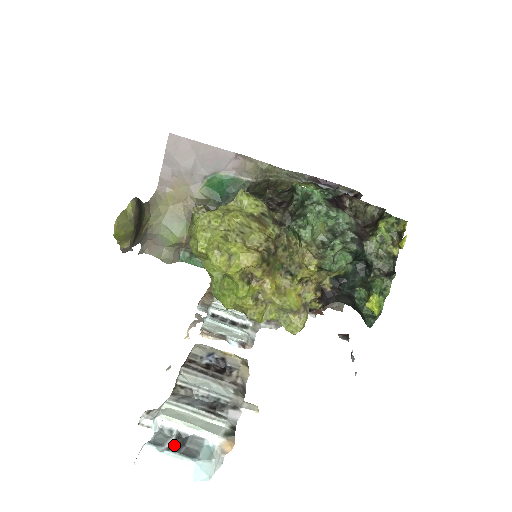
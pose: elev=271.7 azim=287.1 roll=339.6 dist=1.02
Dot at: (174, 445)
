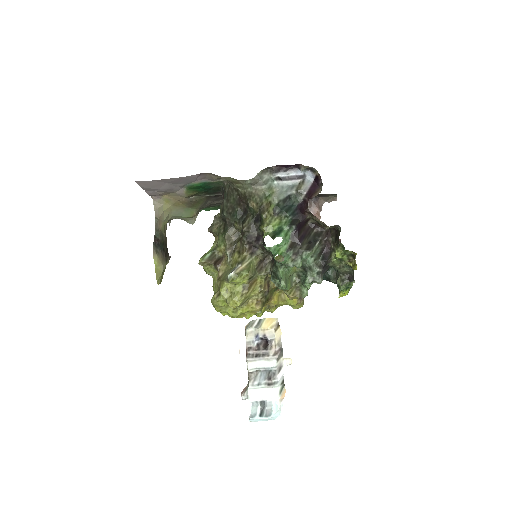
Dot at: (261, 410)
